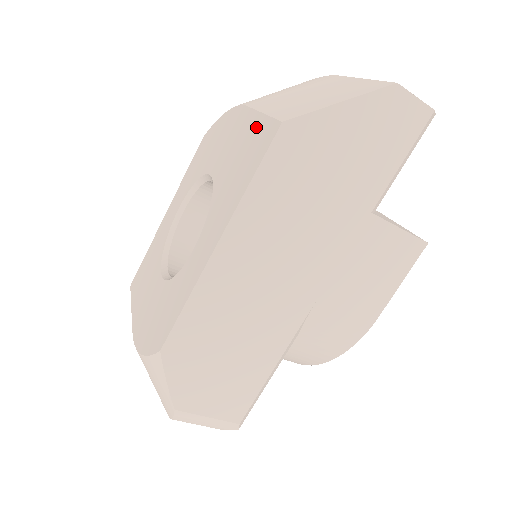
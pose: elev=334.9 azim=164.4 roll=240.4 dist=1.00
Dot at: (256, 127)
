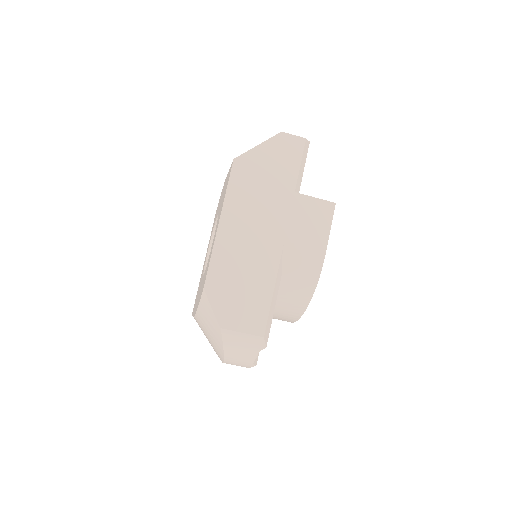
Dot at: (228, 174)
